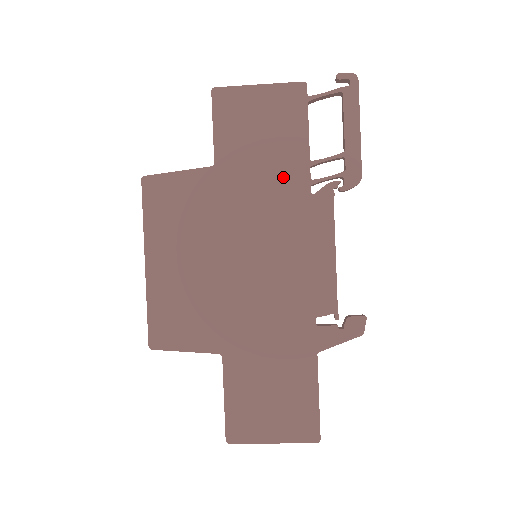
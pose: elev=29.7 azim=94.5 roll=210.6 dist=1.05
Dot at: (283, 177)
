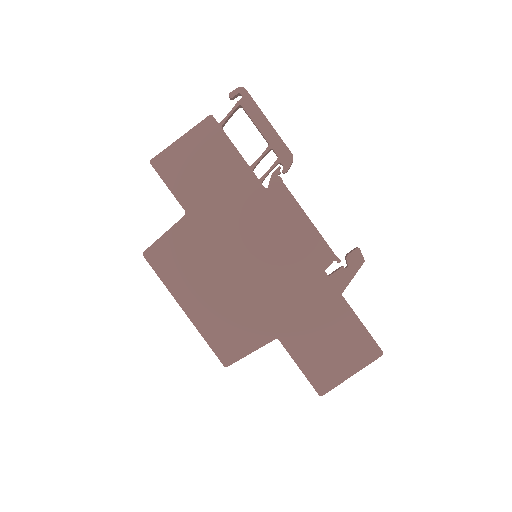
Dot at: (239, 190)
